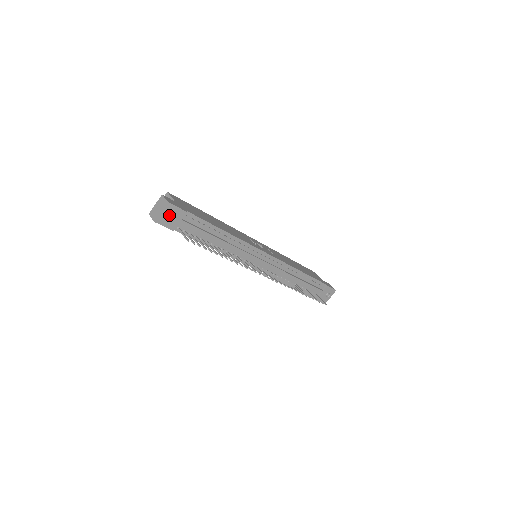
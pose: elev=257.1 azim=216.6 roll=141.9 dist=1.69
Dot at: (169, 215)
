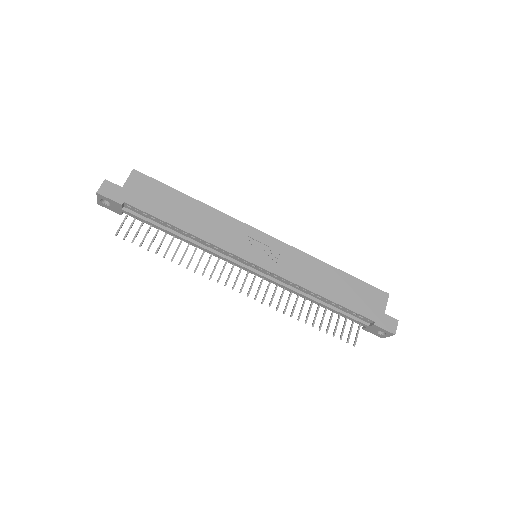
Dot at: occluded
